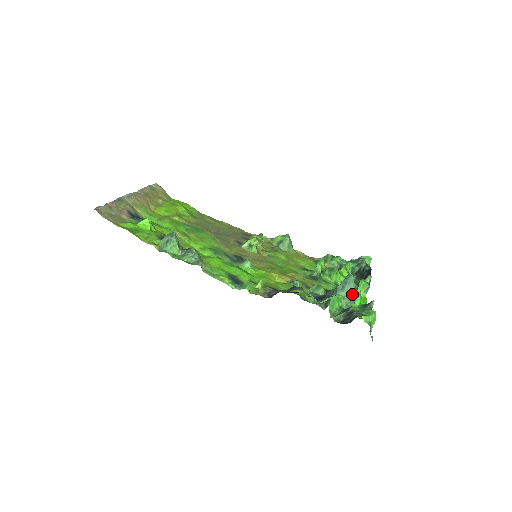
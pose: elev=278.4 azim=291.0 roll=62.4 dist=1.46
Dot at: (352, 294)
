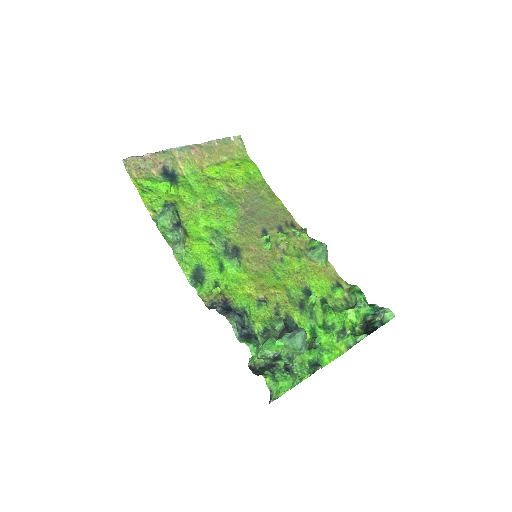
Dot at: (295, 348)
